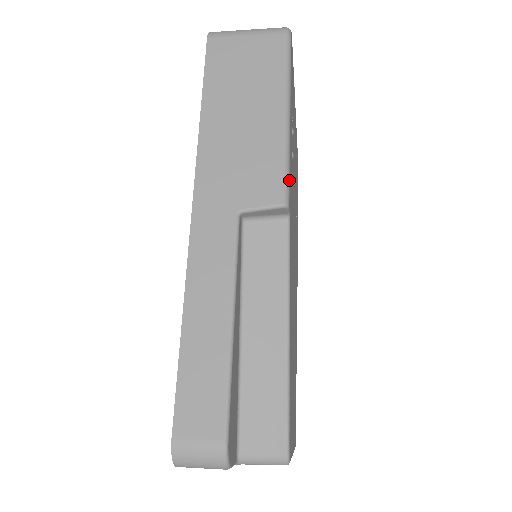
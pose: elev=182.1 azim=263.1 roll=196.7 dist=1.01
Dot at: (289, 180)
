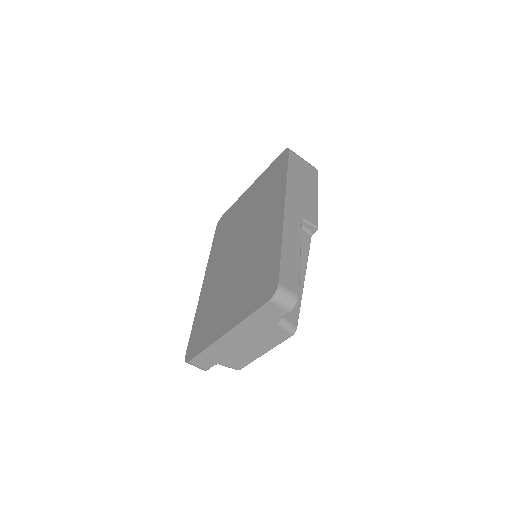
Dot at: occluded
